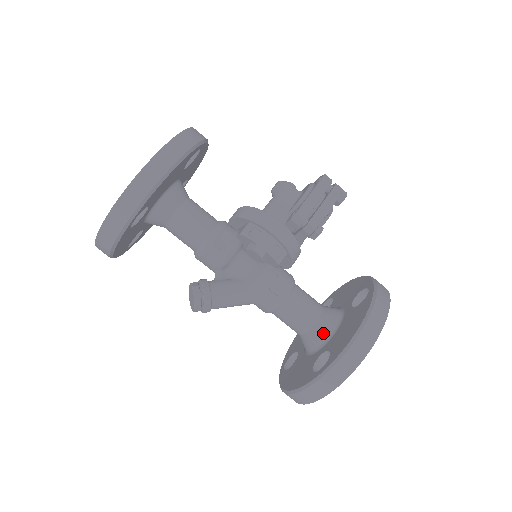
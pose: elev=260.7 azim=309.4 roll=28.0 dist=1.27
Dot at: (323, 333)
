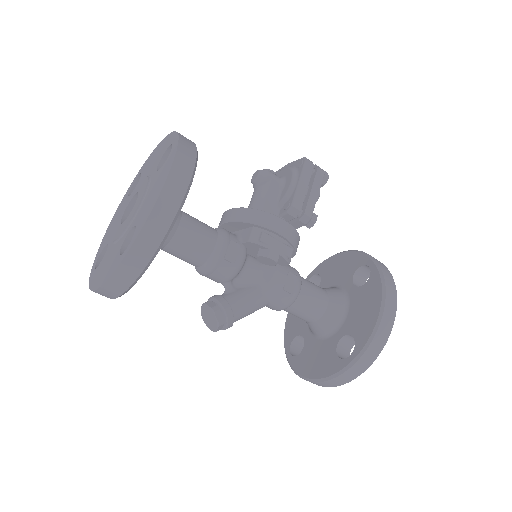
Dot at: (336, 317)
